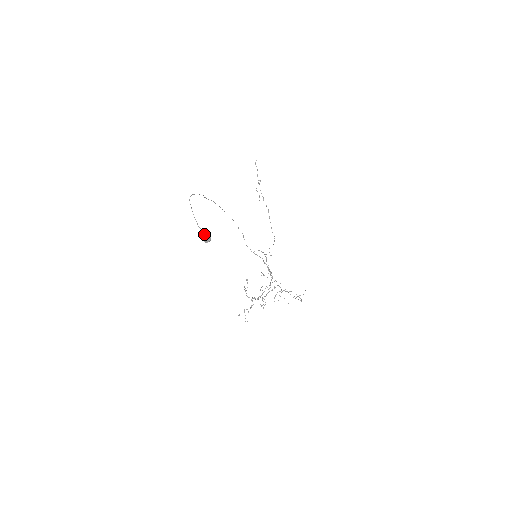
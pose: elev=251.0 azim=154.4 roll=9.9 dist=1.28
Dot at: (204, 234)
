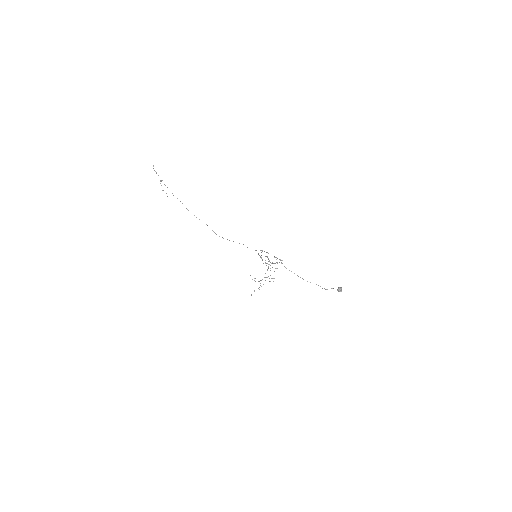
Dot at: (316, 284)
